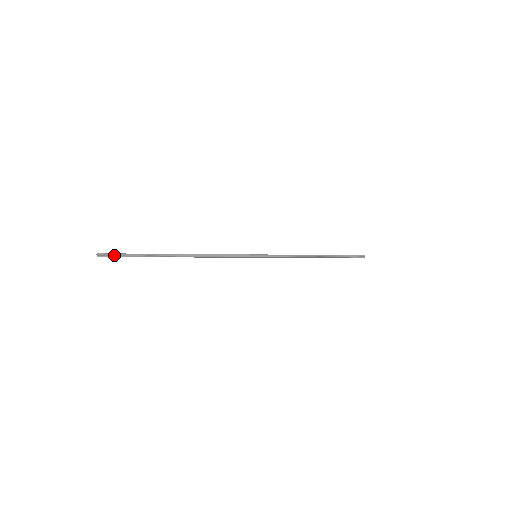
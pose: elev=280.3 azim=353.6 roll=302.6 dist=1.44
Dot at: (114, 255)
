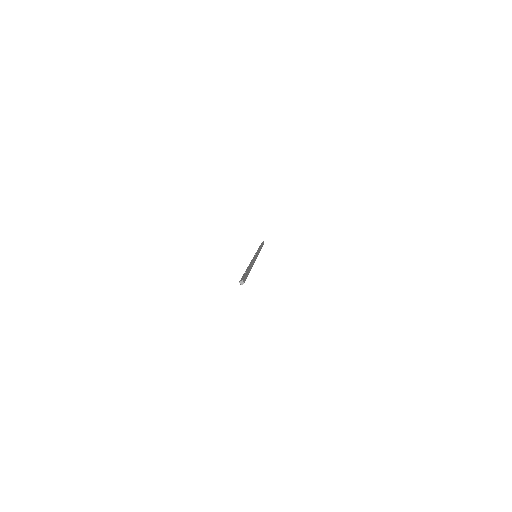
Dot at: (245, 279)
